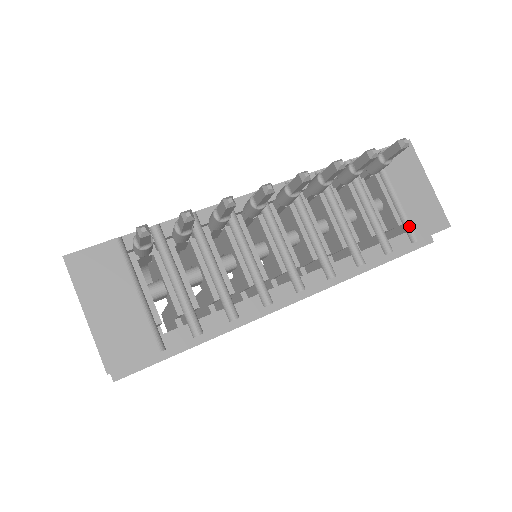
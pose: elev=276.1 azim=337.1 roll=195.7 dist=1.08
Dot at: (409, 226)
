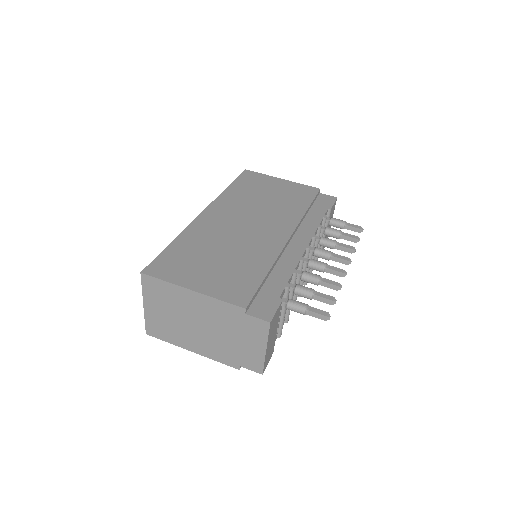
Dot at: occluded
